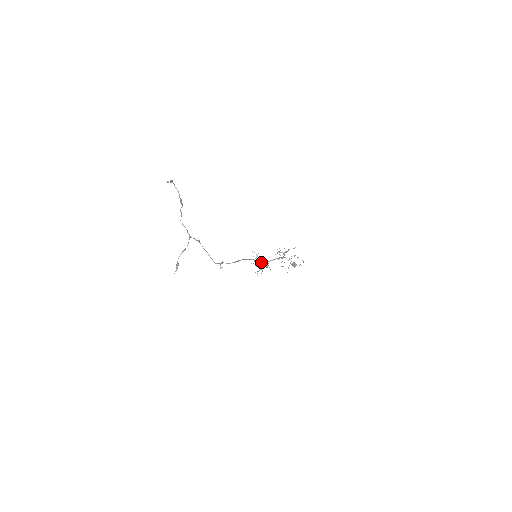
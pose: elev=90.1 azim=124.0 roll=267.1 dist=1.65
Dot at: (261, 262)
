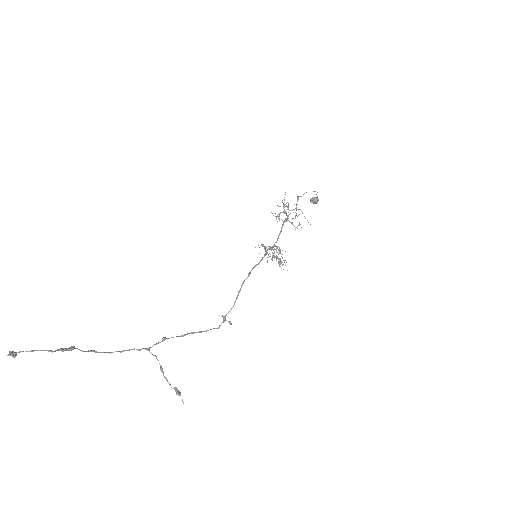
Dot at: occluded
